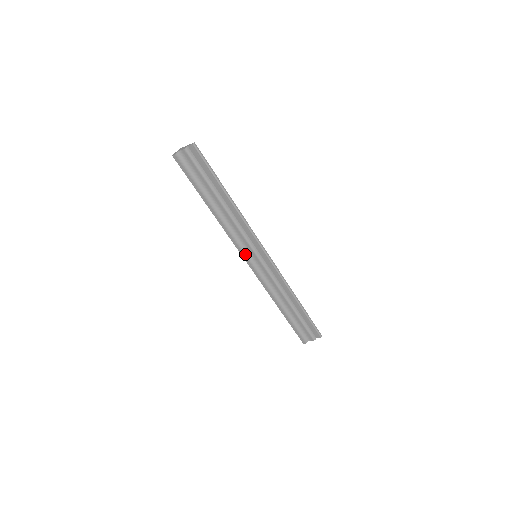
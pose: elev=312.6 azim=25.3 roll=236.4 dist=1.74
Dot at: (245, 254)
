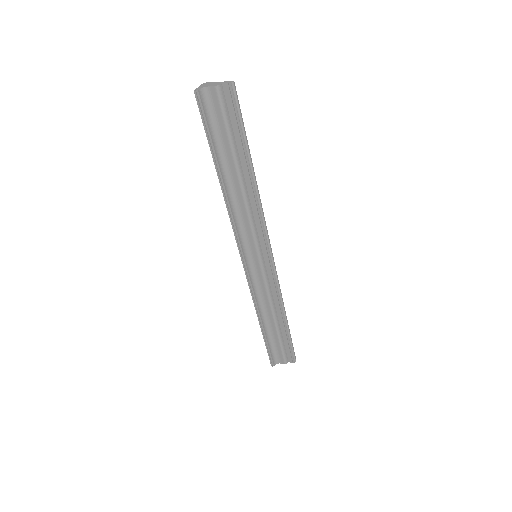
Dot at: (244, 251)
